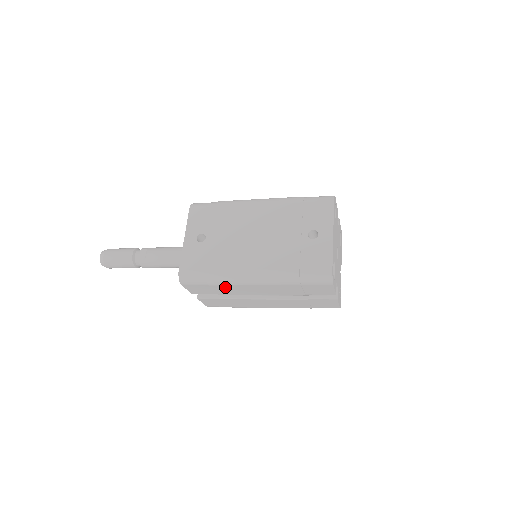
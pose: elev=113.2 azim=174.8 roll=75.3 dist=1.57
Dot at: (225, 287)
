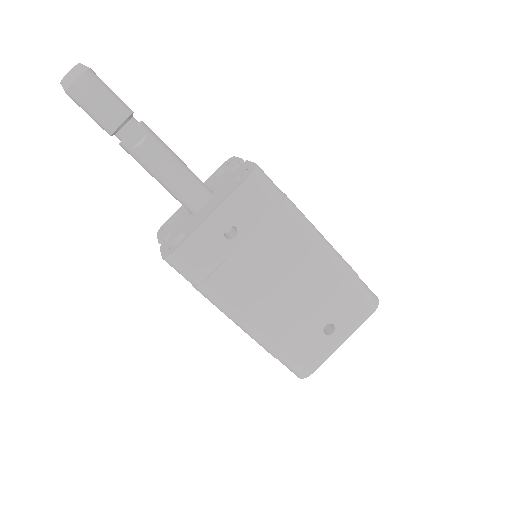
Dot at: occluded
